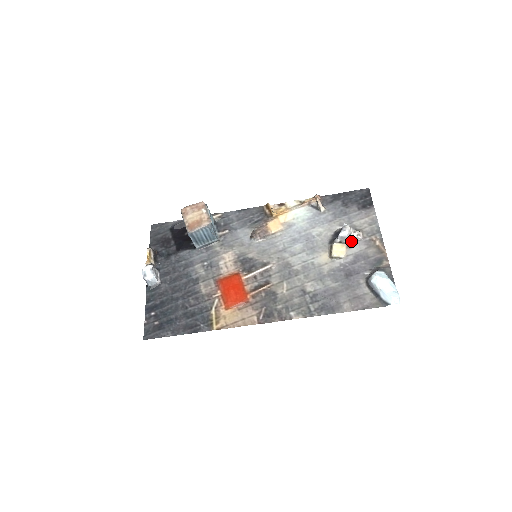
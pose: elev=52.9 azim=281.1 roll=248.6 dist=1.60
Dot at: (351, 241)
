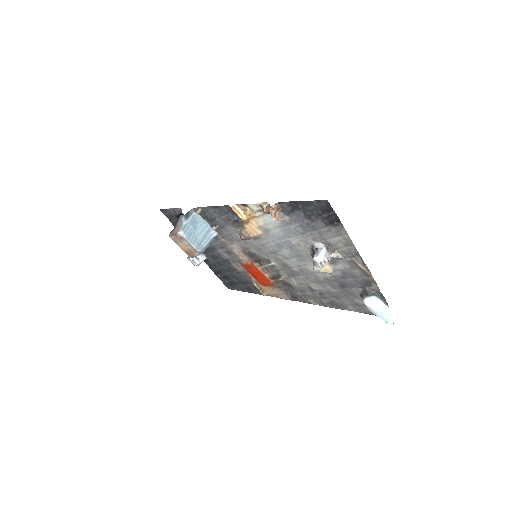
Dot at: (332, 259)
